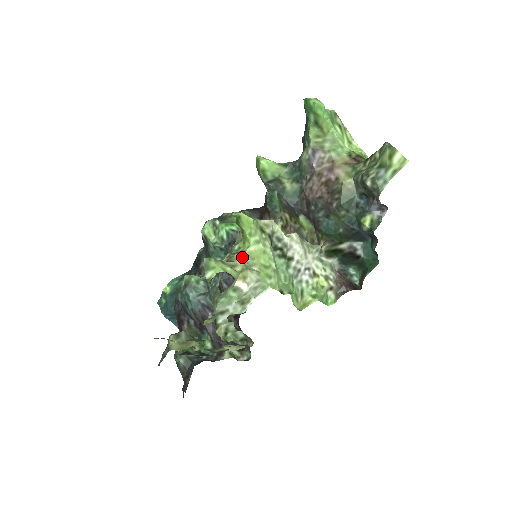
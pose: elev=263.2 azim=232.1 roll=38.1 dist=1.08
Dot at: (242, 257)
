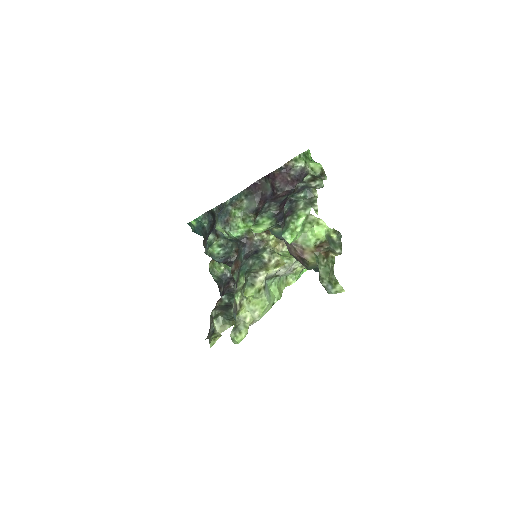
Dot at: (249, 307)
